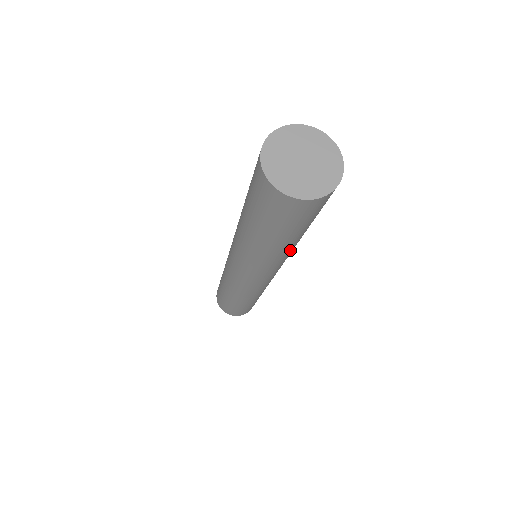
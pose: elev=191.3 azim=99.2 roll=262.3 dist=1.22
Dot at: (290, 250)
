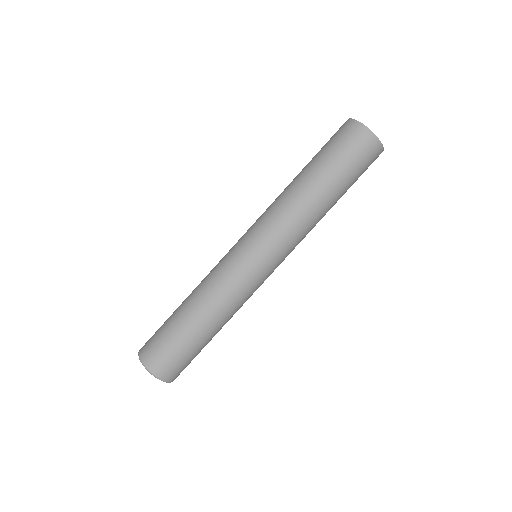
Dot at: occluded
